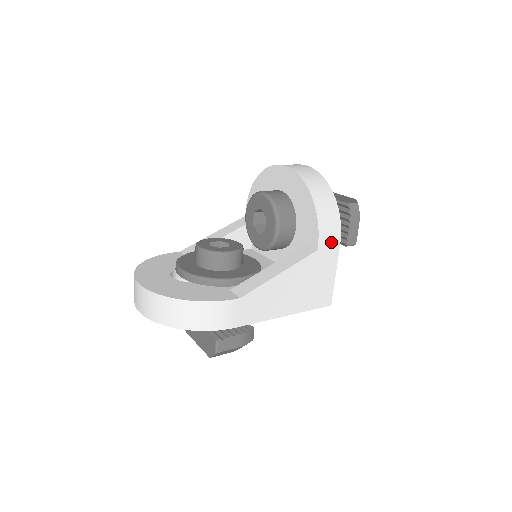
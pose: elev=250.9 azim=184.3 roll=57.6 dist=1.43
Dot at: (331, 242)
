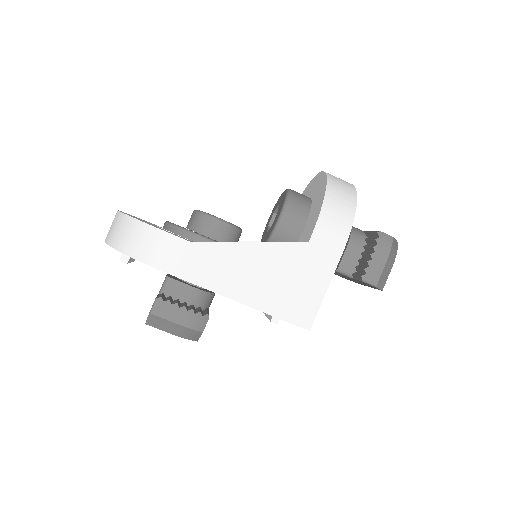
Dot at: (330, 243)
